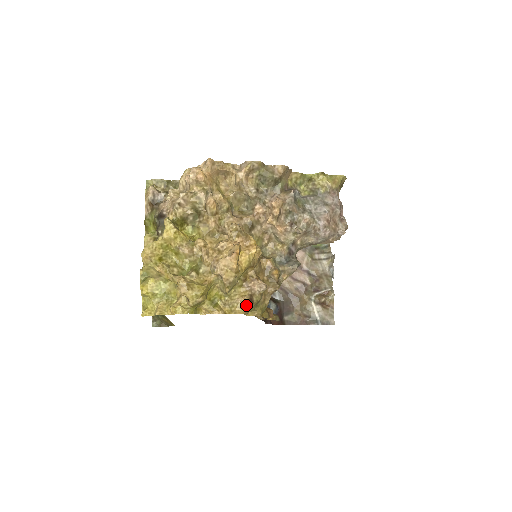
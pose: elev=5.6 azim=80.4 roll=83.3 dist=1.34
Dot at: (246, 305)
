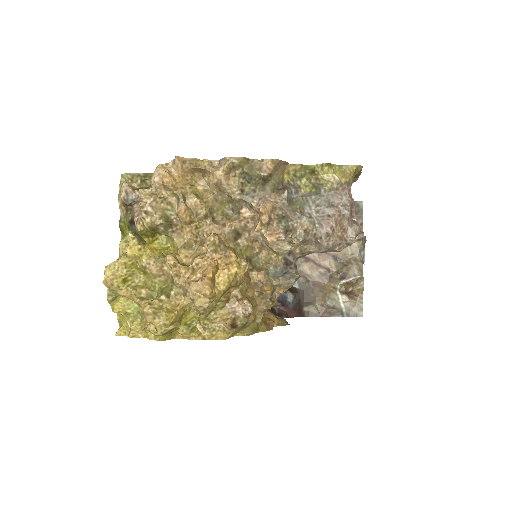
Dot at: (229, 330)
